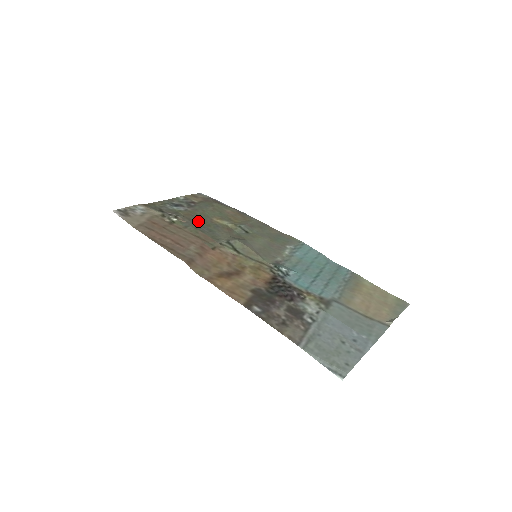
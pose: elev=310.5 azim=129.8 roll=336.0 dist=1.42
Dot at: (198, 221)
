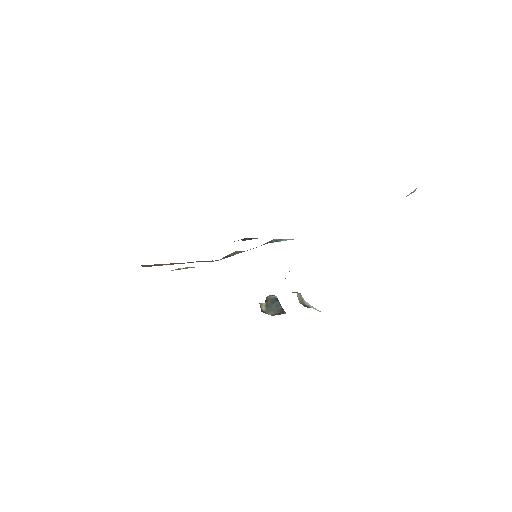
Dot at: occluded
